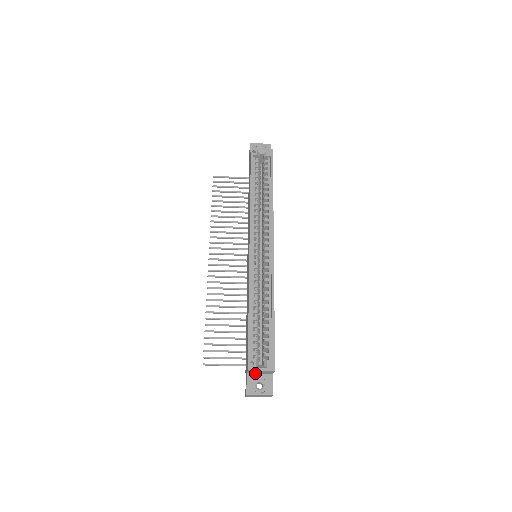
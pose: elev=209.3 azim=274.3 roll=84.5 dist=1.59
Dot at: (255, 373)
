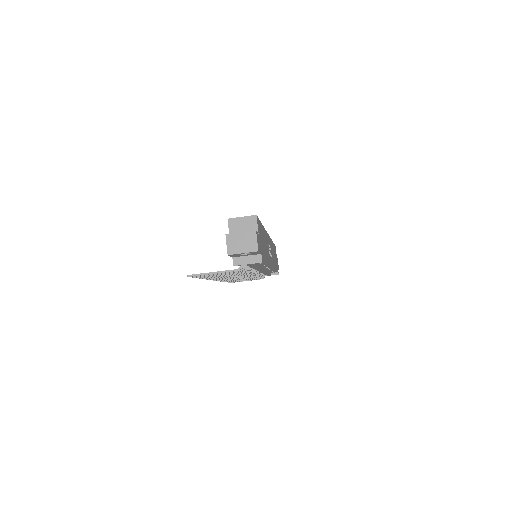
Dot at: occluded
